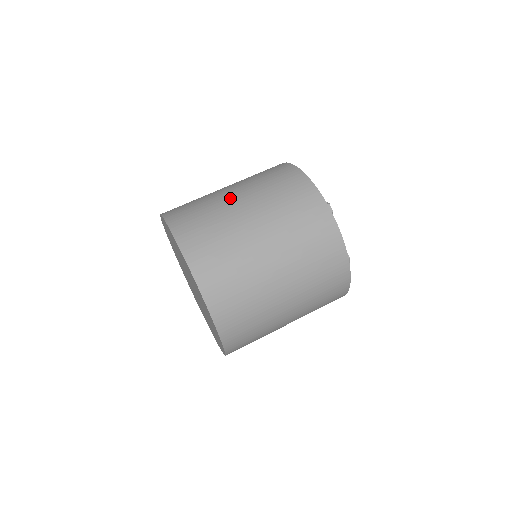
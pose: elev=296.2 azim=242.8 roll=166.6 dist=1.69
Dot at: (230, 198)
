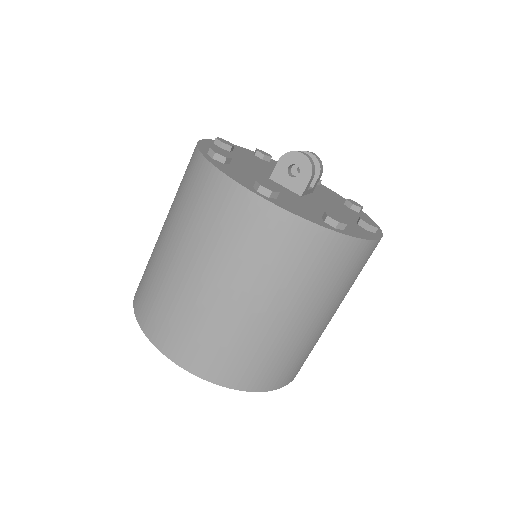
Dot at: (299, 327)
